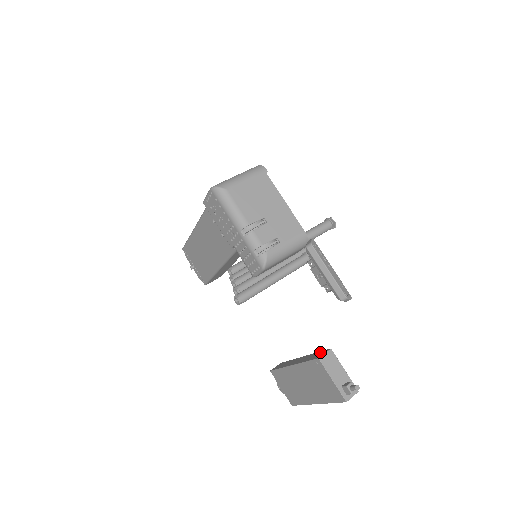
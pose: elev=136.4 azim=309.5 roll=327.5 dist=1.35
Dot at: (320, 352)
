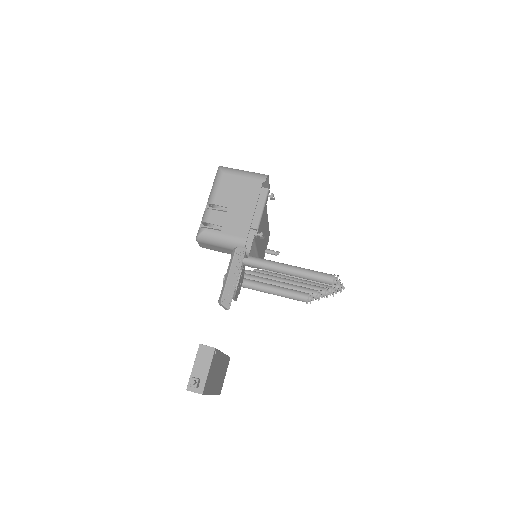
Dot at: occluded
